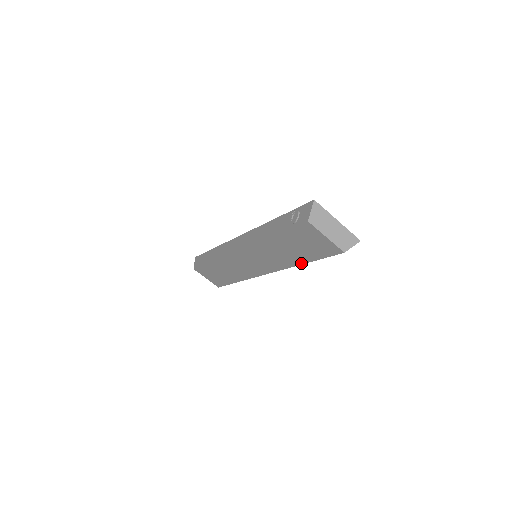
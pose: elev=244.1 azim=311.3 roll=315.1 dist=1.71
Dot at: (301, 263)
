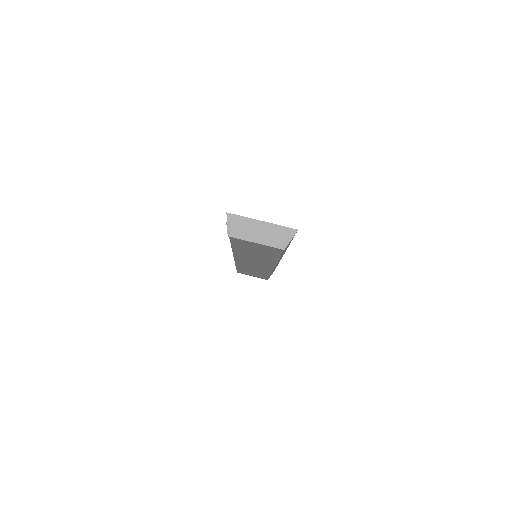
Dot at: (276, 260)
